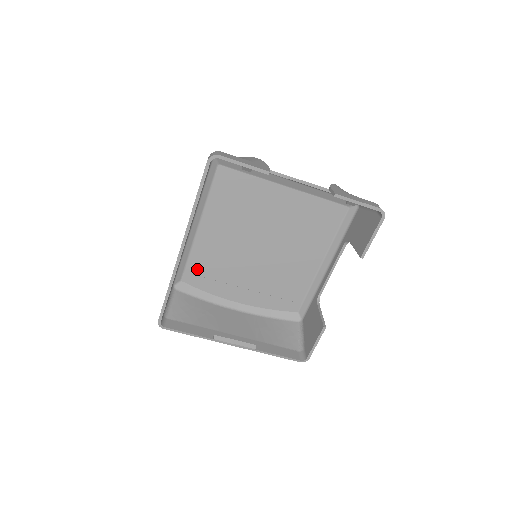
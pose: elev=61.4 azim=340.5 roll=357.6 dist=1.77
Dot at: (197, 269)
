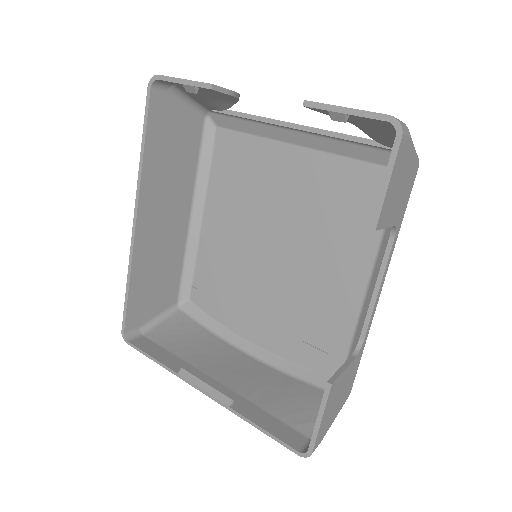
Dot at: (205, 283)
